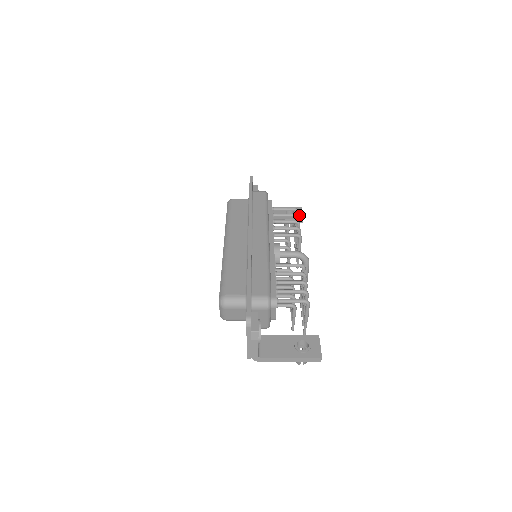
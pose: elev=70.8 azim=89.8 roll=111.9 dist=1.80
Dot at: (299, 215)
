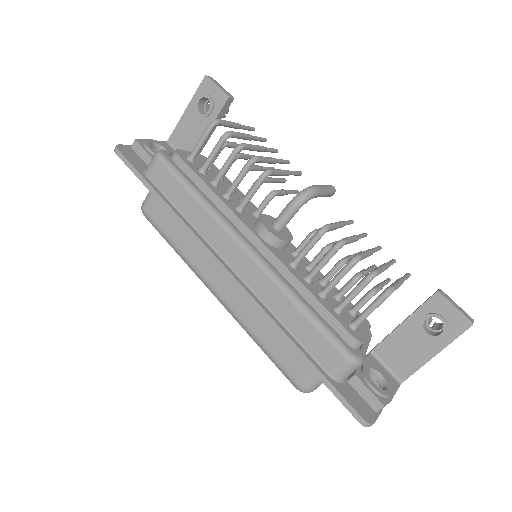
Dot at: (217, 96)
